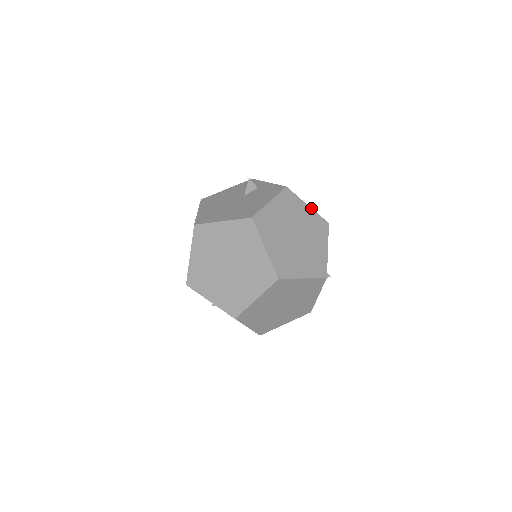
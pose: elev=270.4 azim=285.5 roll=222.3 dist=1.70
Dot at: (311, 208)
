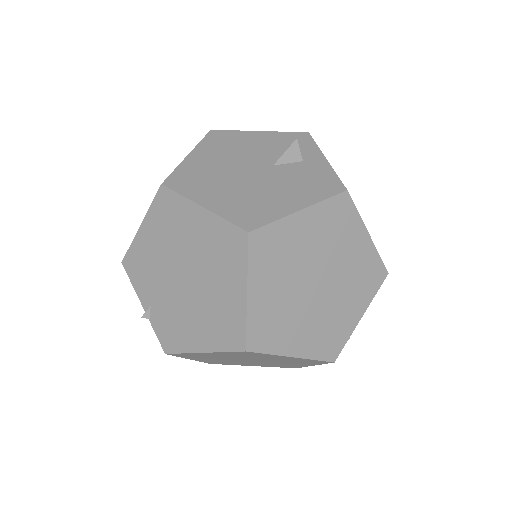
Dot at: occluded
